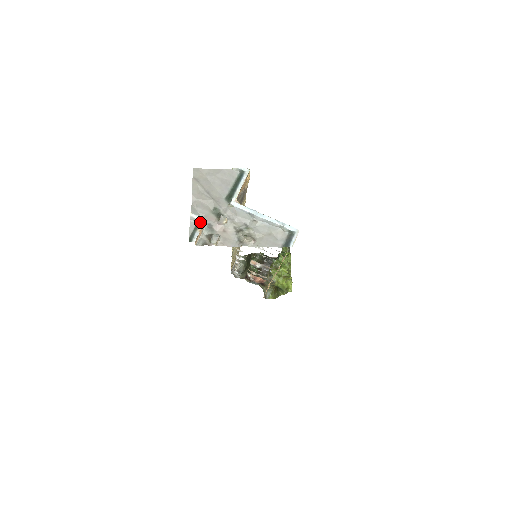
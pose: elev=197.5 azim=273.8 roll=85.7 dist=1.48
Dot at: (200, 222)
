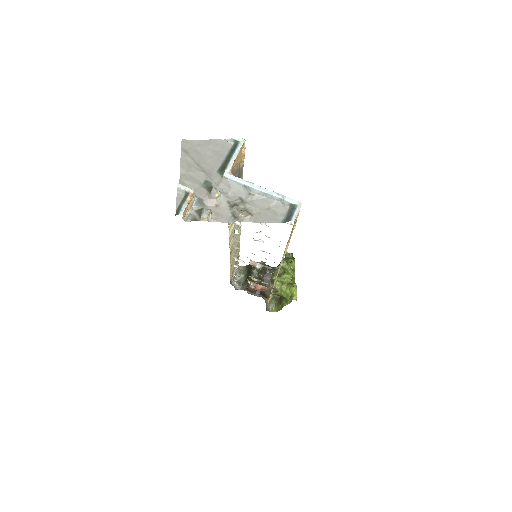
Dot at: (188, 193)
